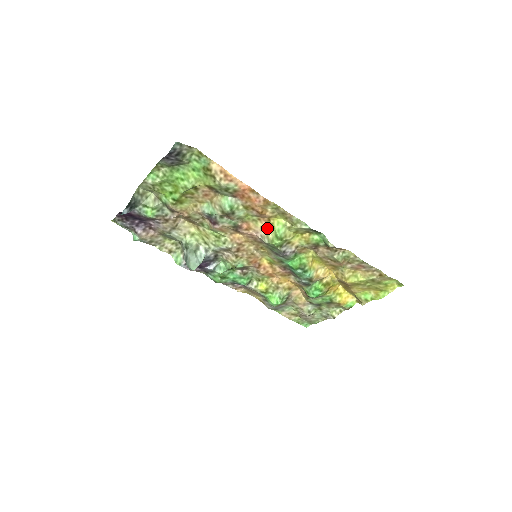
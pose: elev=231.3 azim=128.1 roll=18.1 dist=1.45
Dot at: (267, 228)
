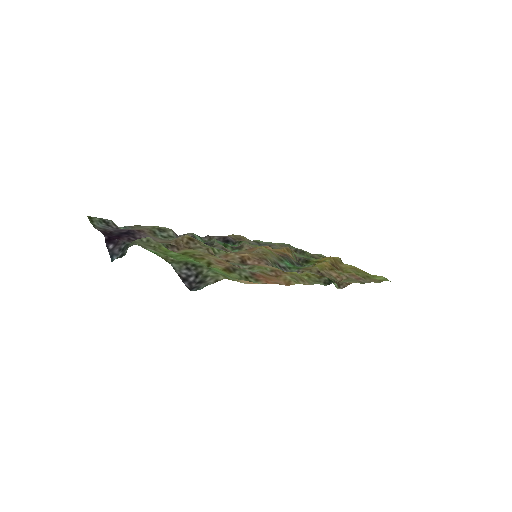
Dot at: occluded
